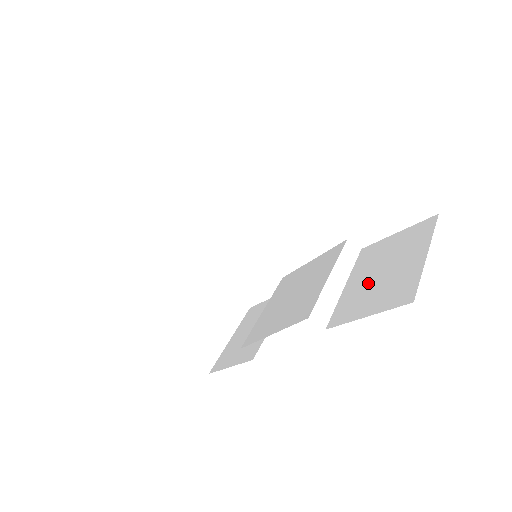
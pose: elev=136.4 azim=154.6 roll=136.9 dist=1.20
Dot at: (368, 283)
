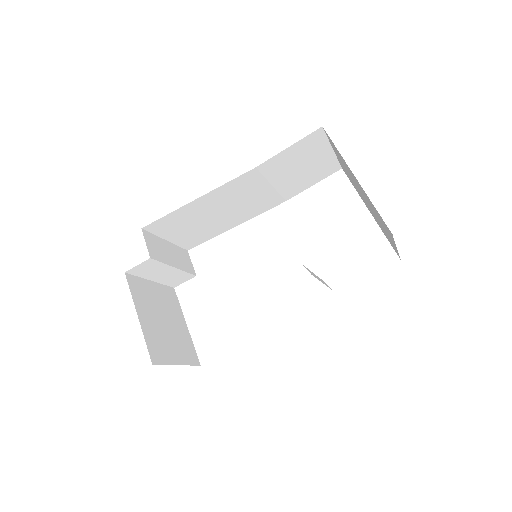
Dot at: occluded
